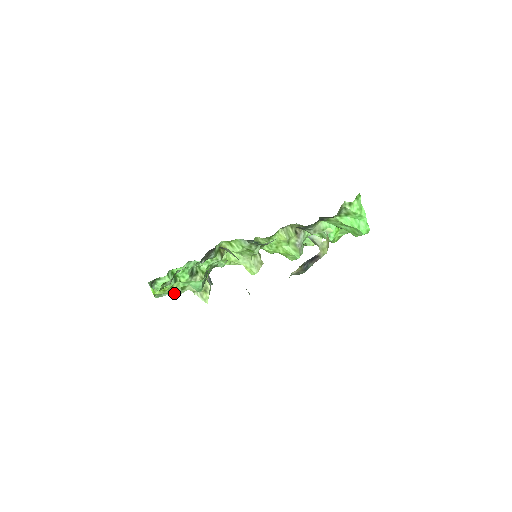
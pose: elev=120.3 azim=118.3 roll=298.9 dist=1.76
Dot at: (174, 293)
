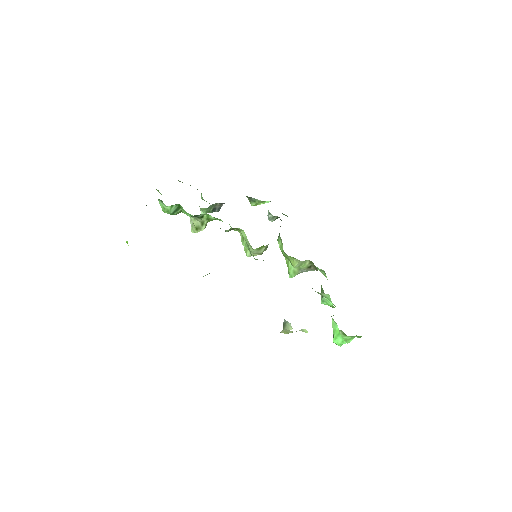
Dot at: occluded
